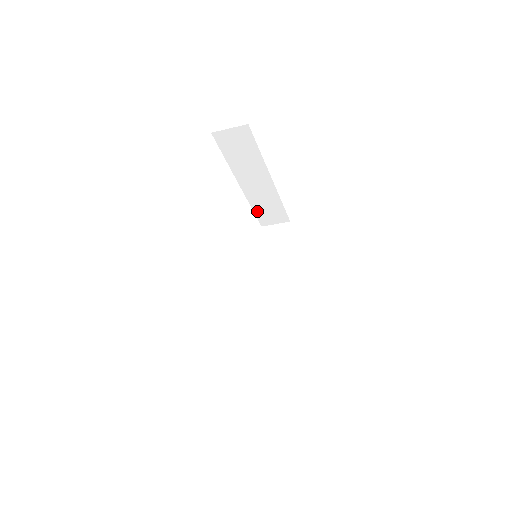
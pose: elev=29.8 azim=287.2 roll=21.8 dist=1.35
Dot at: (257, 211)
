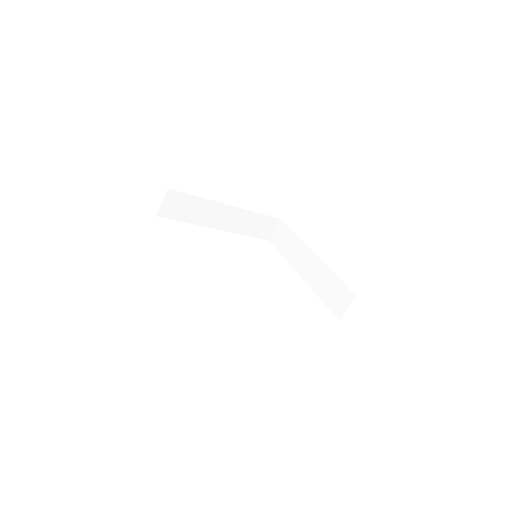
Dot at: (325, 299)
